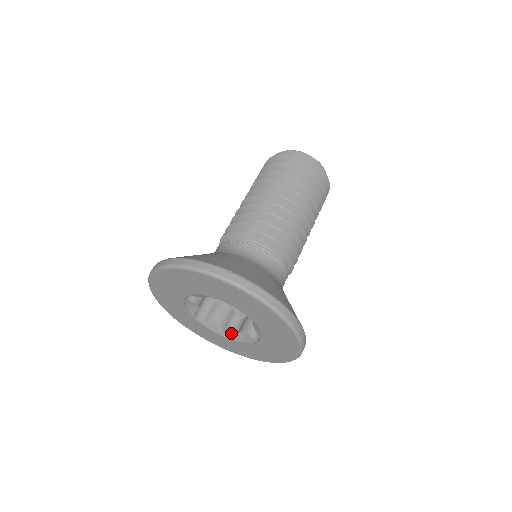
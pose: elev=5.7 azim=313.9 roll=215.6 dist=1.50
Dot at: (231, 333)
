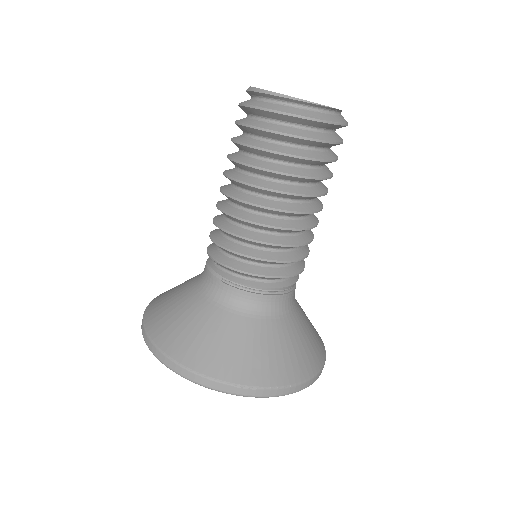
Dot at: occluded
